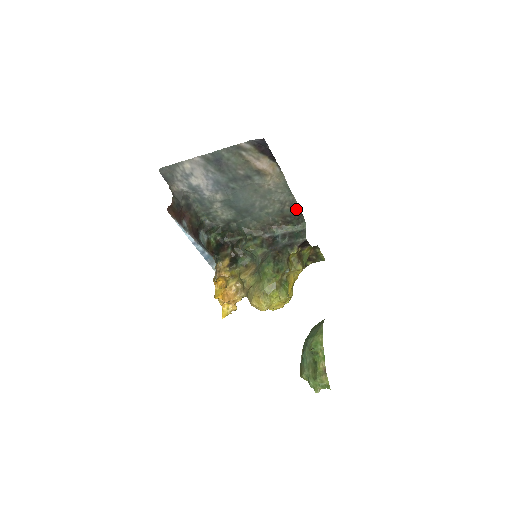
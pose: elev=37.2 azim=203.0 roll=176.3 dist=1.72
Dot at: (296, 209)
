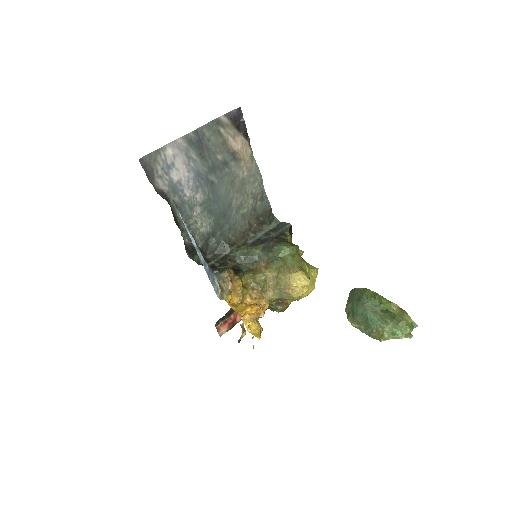
Dot at: (266, 204)
